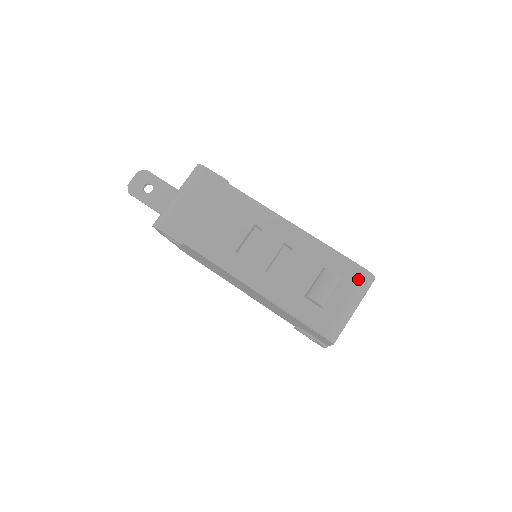
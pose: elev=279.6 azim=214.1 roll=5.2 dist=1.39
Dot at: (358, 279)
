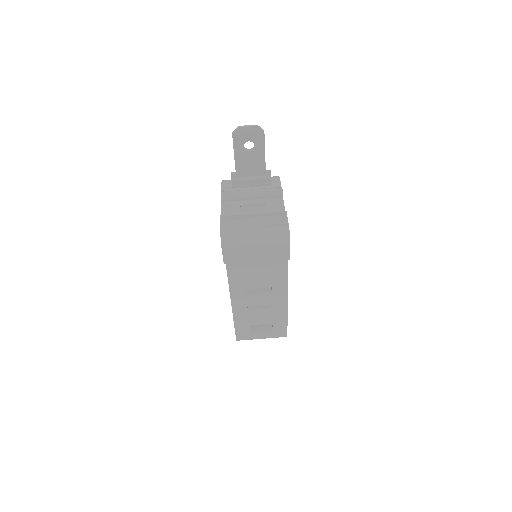
Dot at: (279, 336)
